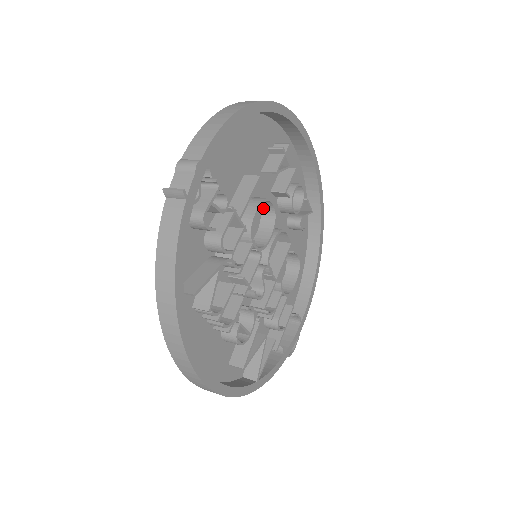
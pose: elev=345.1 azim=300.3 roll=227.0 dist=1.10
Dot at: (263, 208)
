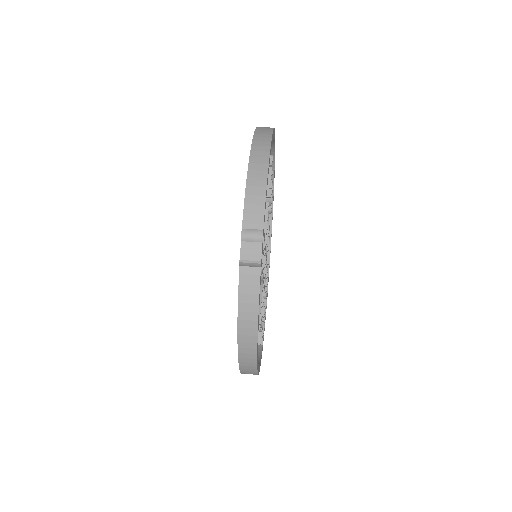
Dot at: occluded
